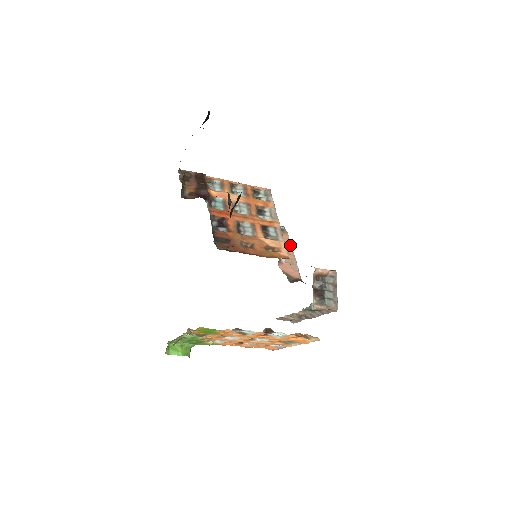
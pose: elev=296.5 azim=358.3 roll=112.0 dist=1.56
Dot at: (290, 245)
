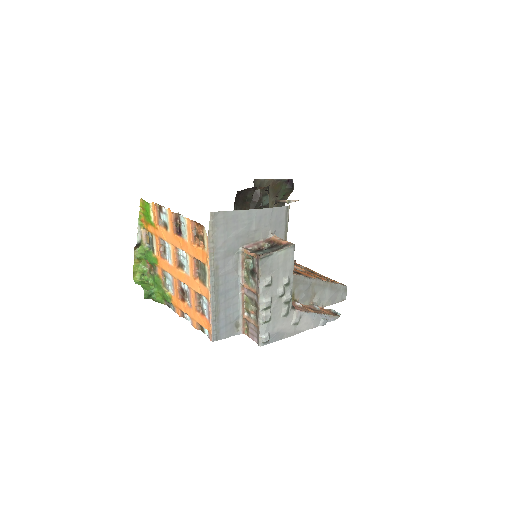
Dot at: (326, 314)
